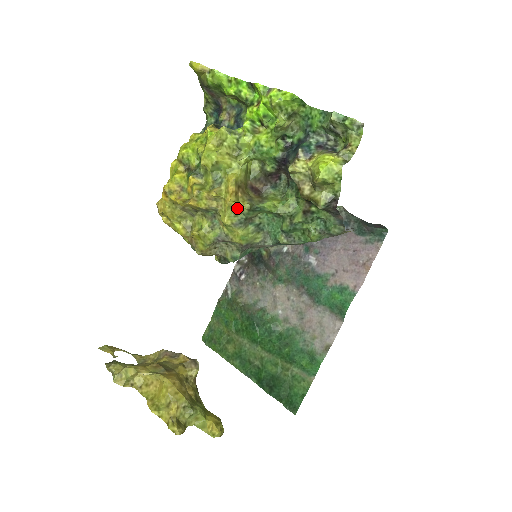
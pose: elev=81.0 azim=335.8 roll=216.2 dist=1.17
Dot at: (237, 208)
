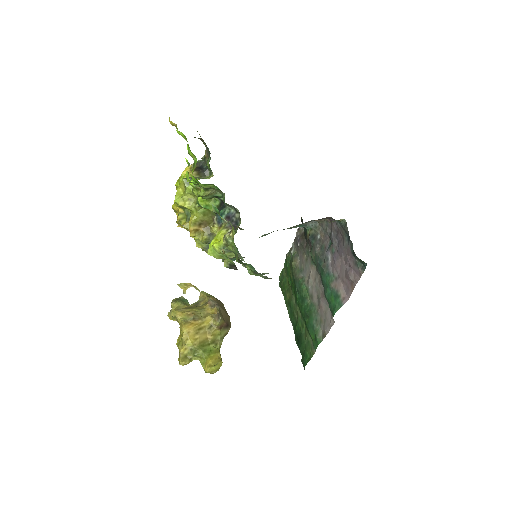
Dot at: (200, 240)
